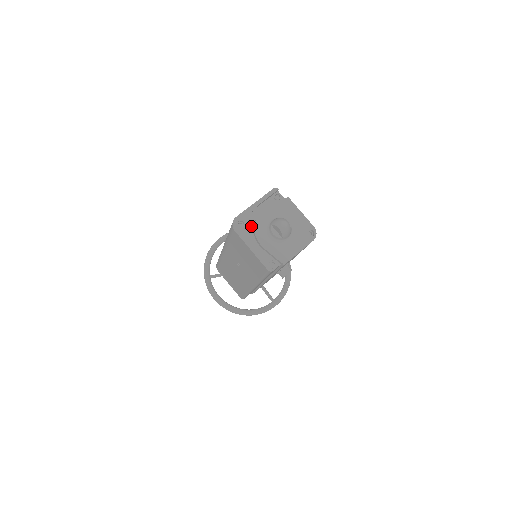
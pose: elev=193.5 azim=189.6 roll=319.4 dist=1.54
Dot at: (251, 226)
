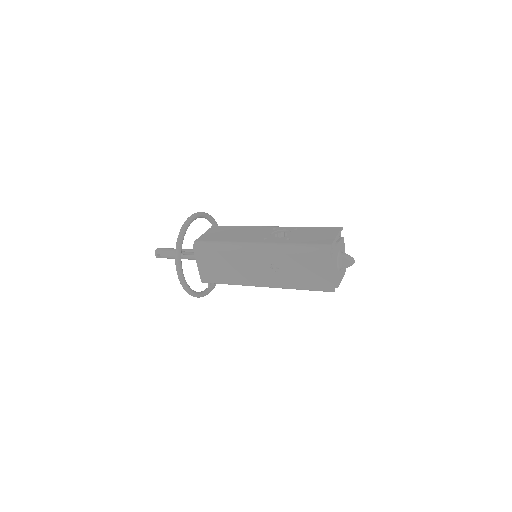
Dot at: occluded
